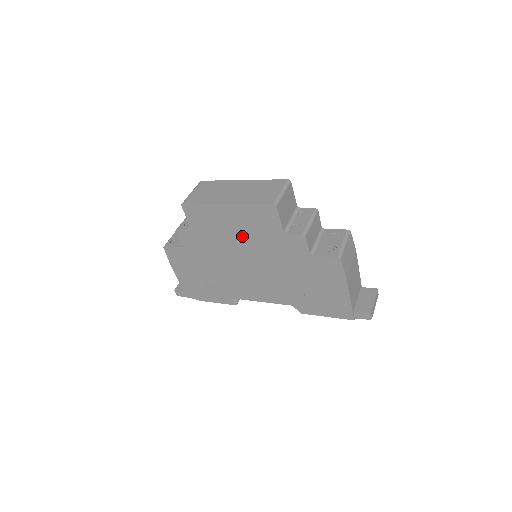
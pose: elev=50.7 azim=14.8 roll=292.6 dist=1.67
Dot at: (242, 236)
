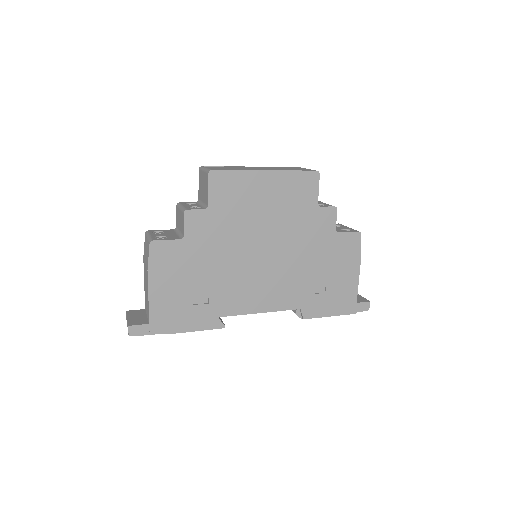
Dot at: (271, 214)
